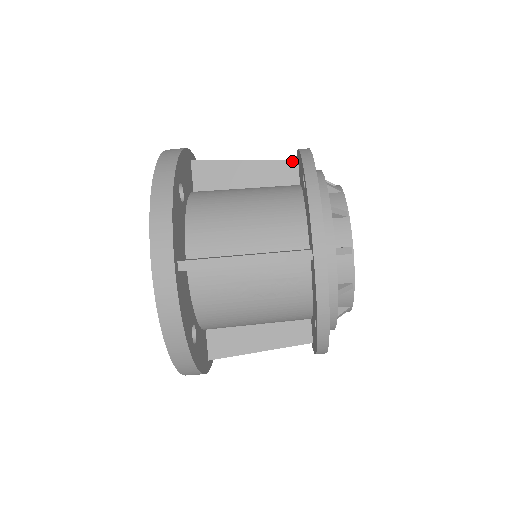
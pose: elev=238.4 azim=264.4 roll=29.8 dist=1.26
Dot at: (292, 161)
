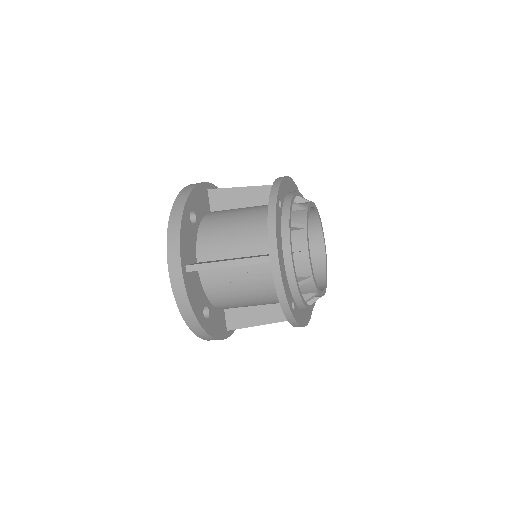
Dot at: occluded
